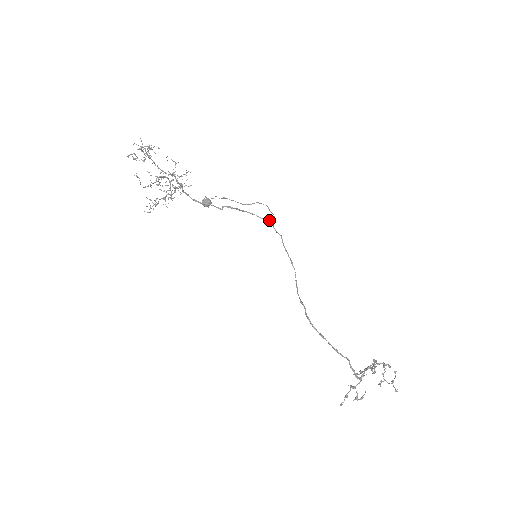
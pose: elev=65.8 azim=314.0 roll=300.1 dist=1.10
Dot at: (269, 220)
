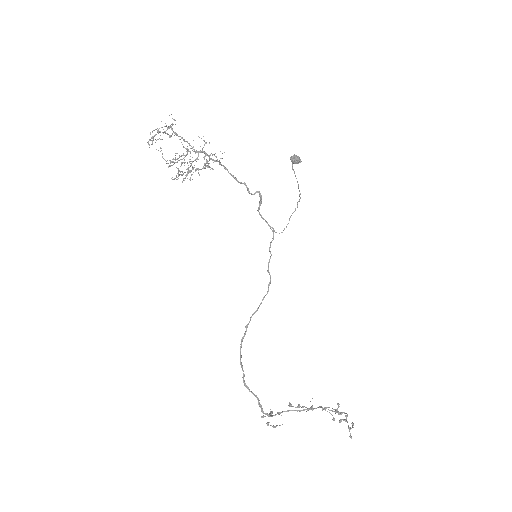
Dot at: occluded
